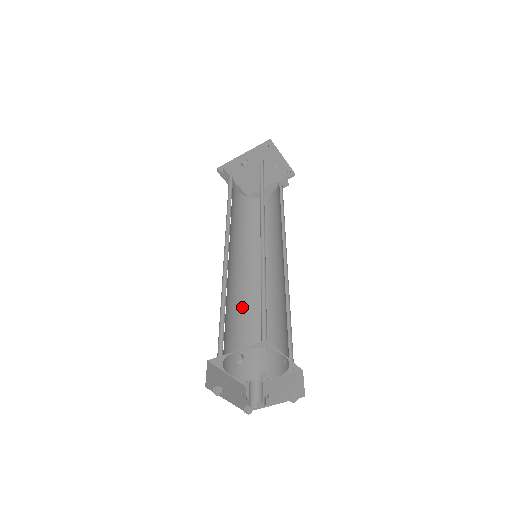
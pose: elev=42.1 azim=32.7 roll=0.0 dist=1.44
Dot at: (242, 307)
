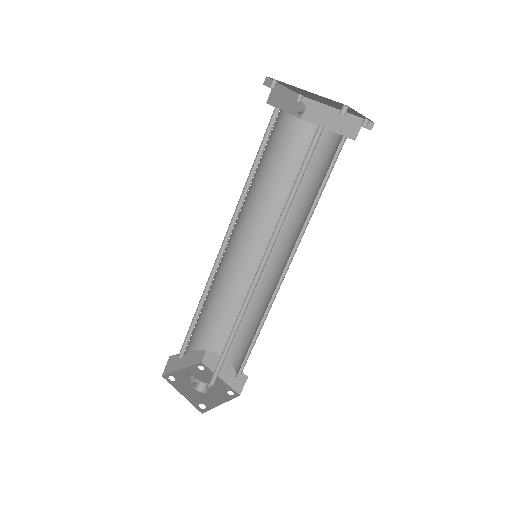
Dot at: (227, 285)
